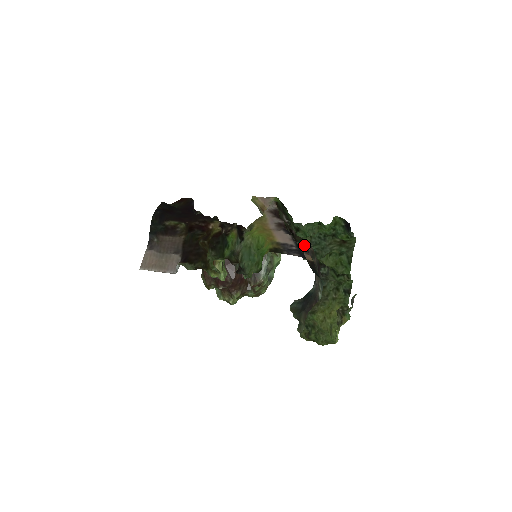
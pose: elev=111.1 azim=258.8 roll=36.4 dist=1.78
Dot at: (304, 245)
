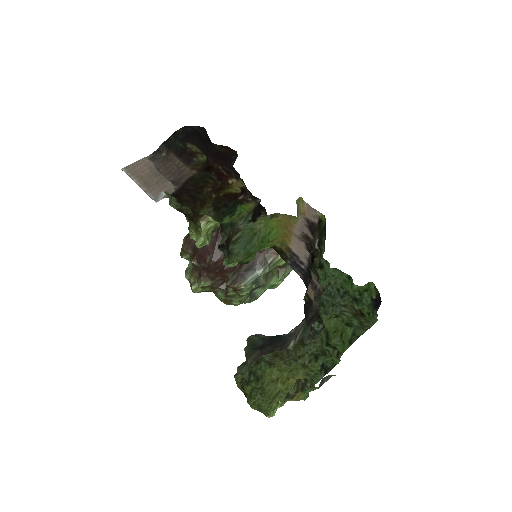
Dot at: (316, 279)
